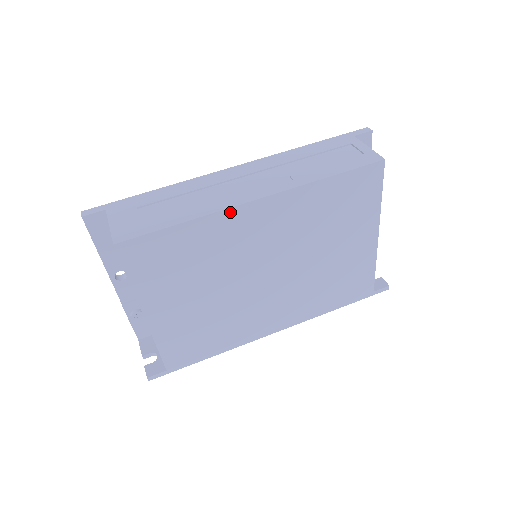
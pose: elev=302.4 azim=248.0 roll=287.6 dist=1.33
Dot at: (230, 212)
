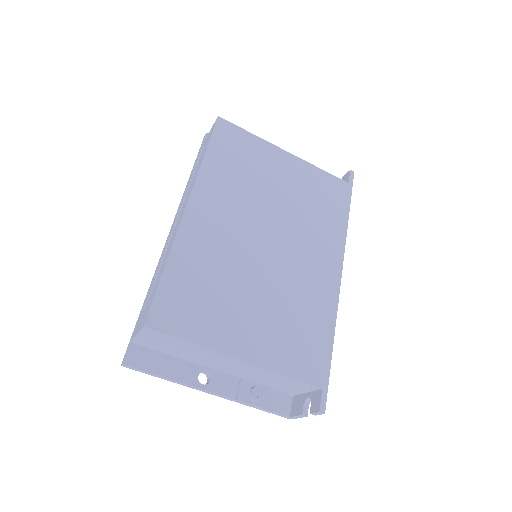
Dot at: (183, 230)
